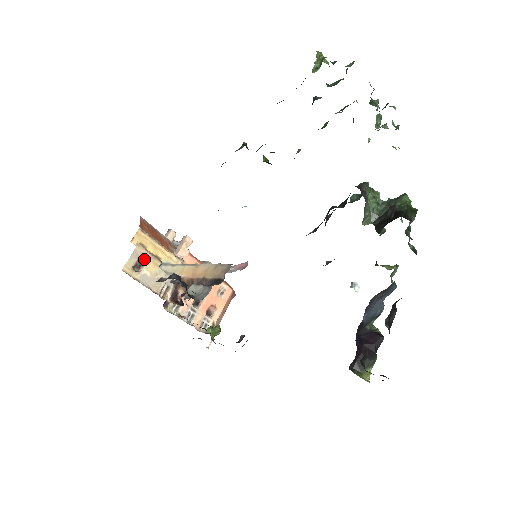
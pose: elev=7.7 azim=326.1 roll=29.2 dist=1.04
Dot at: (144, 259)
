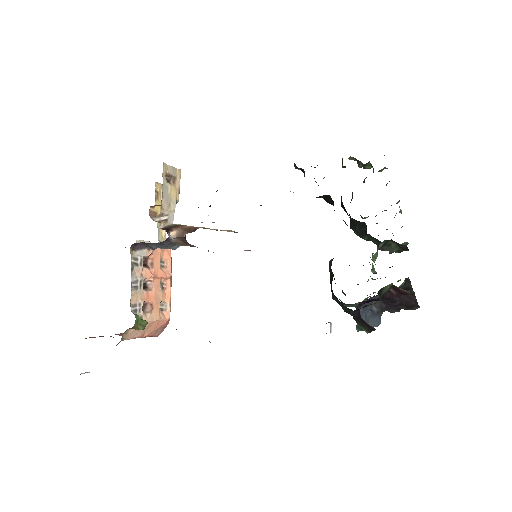
Dot at: (174, 182)
